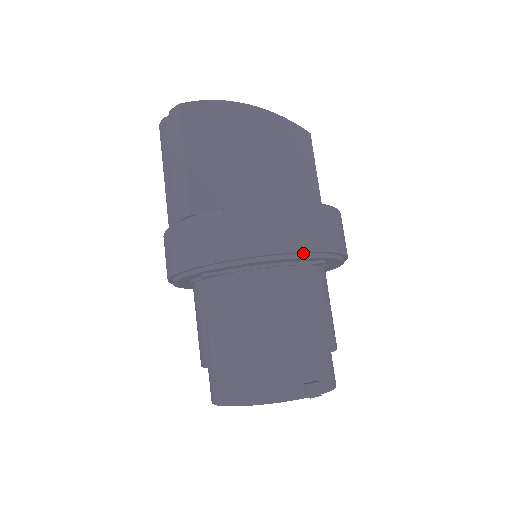
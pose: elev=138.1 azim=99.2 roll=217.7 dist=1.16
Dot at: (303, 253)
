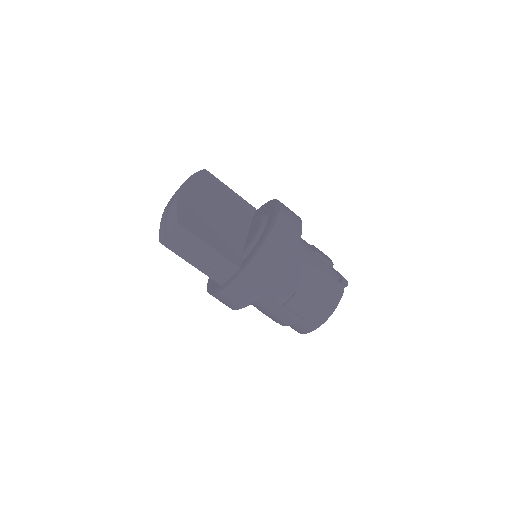
Dot at: (299, 234)
